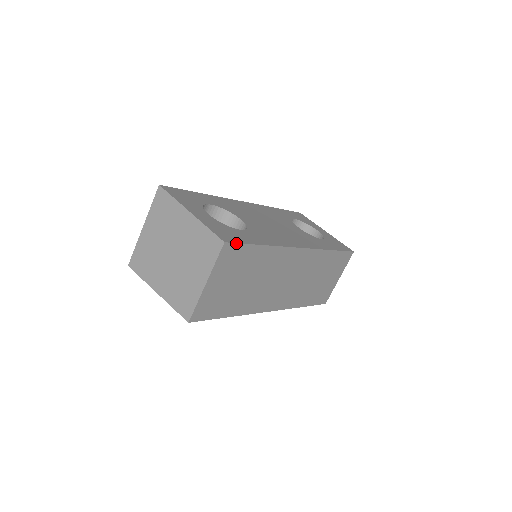
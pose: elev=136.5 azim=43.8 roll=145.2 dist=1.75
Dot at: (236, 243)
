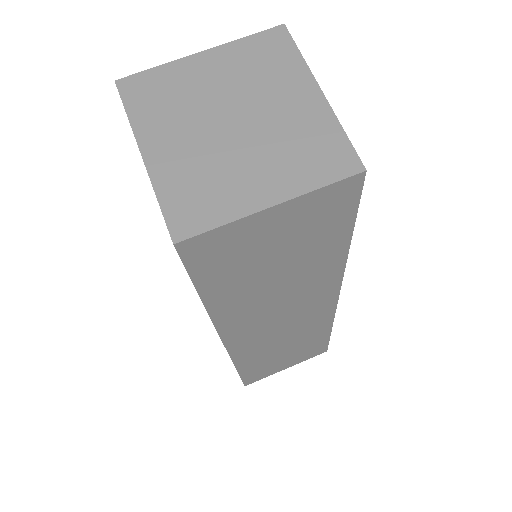
Dot at: (361, 193)
